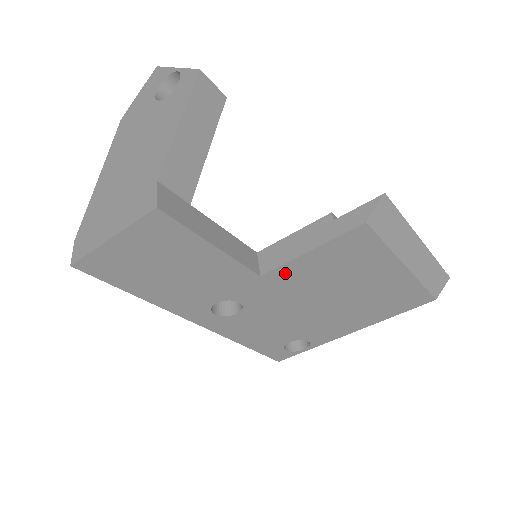
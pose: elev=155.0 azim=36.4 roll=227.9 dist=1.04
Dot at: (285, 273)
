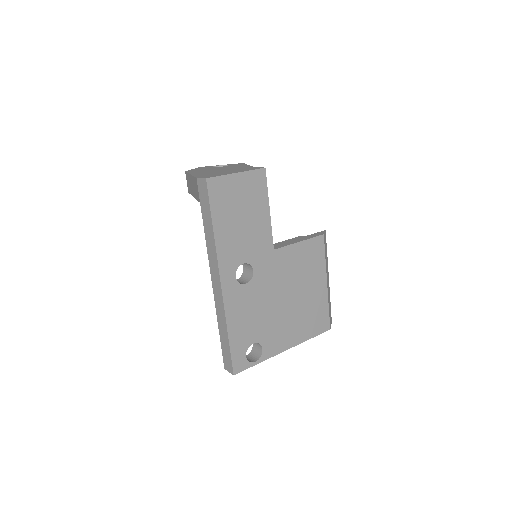
Dot at: (284, 255)
